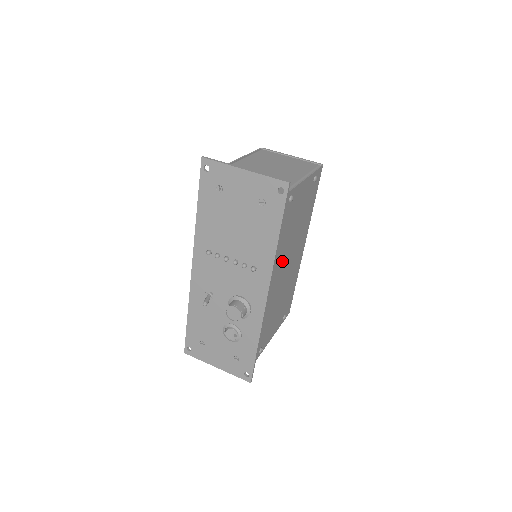
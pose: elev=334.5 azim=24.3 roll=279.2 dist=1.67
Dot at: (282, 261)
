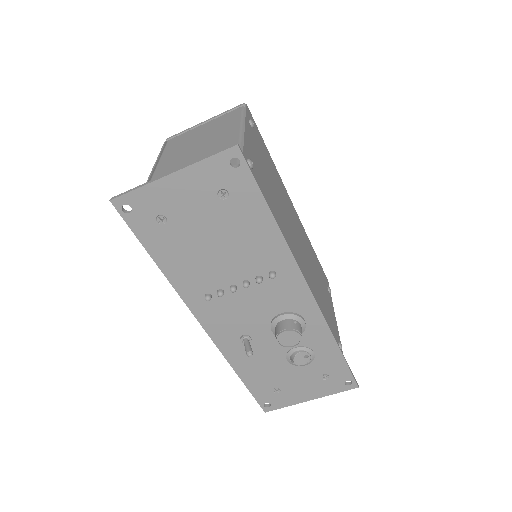
Dot at: (291, 239)
